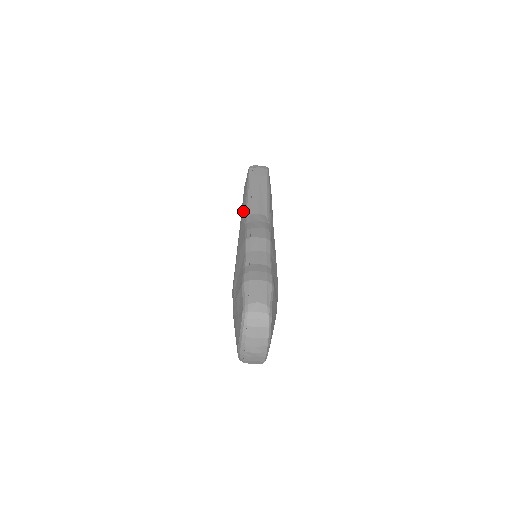
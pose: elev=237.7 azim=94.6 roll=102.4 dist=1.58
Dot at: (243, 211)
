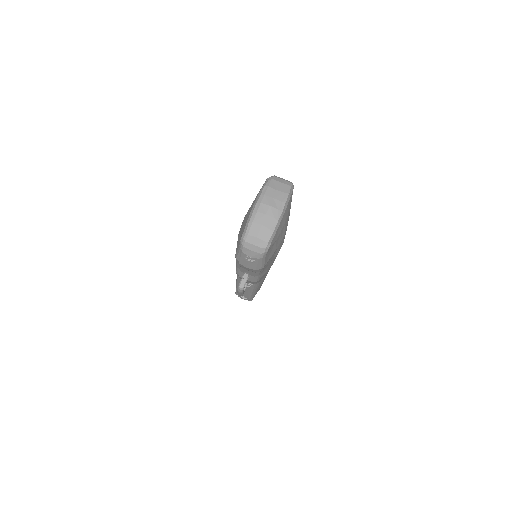
Dot at: occluded
